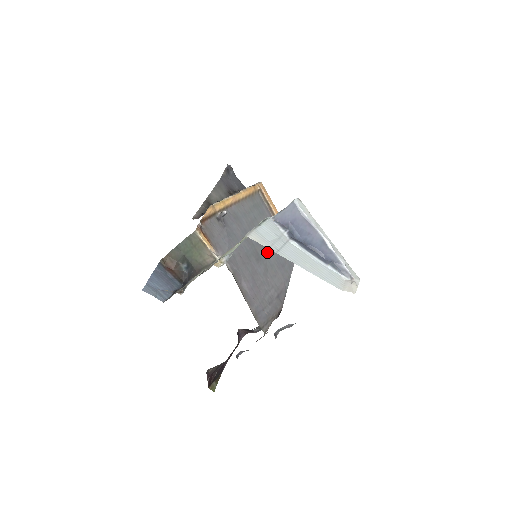
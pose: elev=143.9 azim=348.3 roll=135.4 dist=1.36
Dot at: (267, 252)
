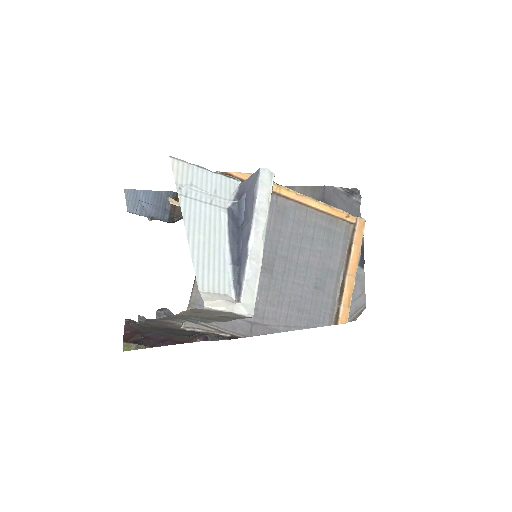
Dot at: (291, 277)
